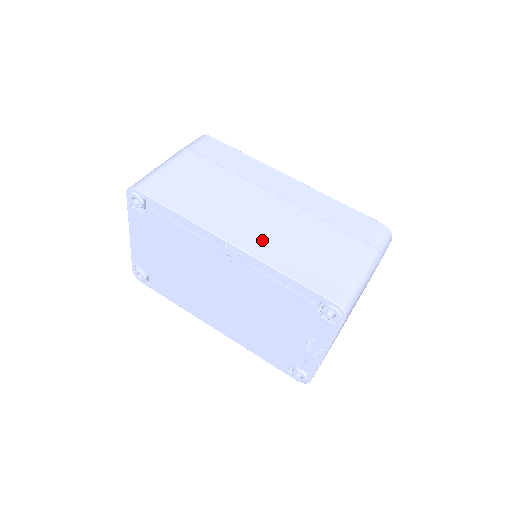
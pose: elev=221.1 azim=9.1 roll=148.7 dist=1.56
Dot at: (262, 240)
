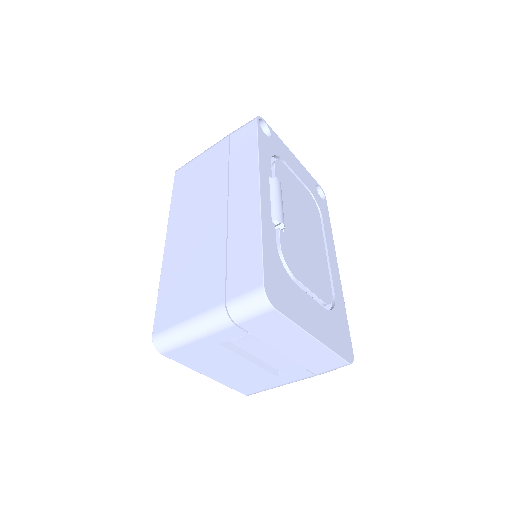
Dot at: (178, 250)
